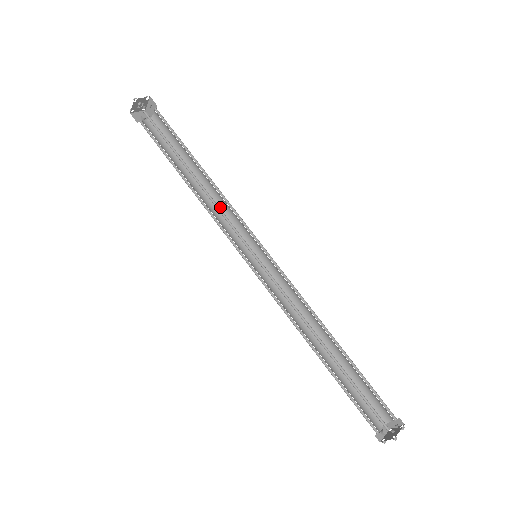
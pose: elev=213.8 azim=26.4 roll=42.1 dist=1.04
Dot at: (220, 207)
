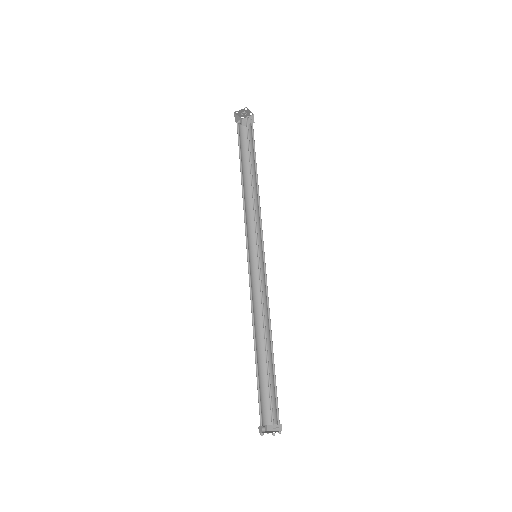
Dot at: (251, 210)
